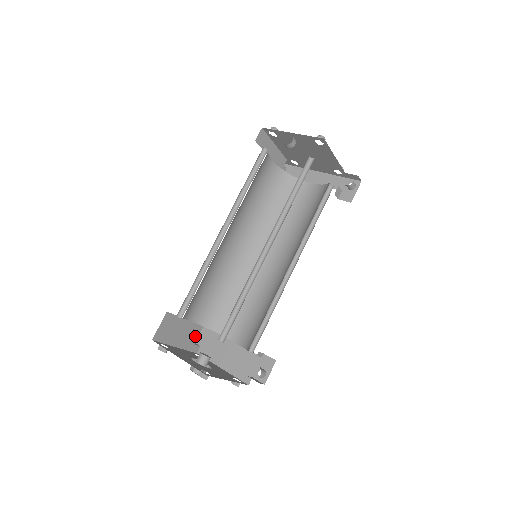
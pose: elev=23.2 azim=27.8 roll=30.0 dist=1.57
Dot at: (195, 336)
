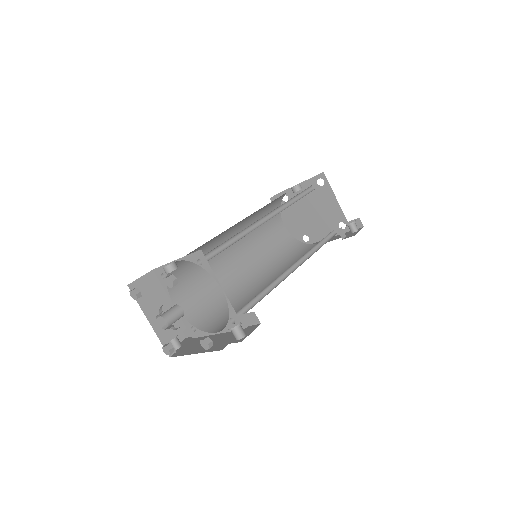
Dot at: (174, 264)
